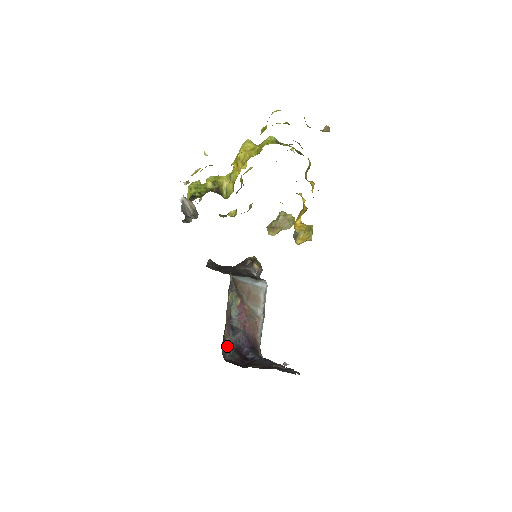
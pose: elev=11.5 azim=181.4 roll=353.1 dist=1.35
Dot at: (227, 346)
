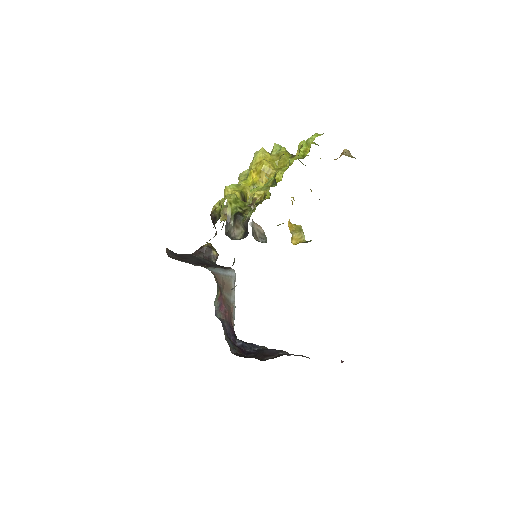
Dot at: (227, 340)
